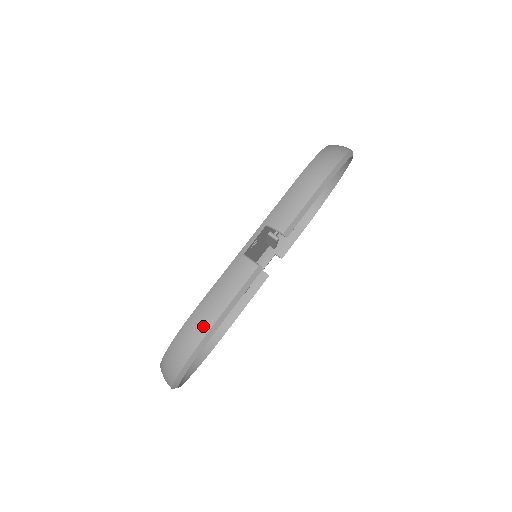
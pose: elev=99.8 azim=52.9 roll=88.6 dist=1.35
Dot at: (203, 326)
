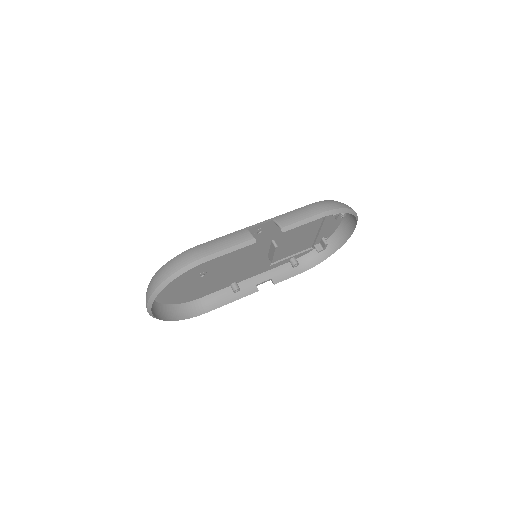
Dot at: (196, 255)
